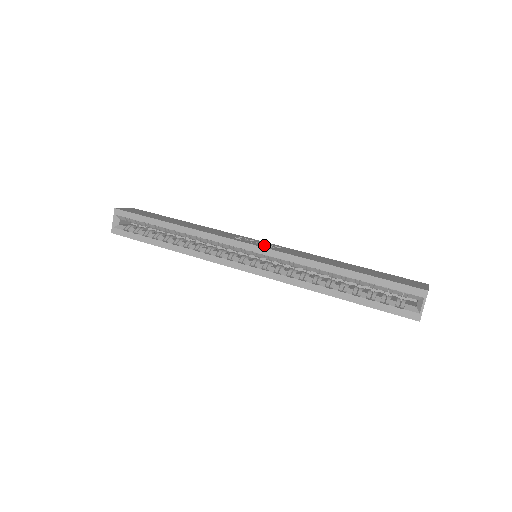
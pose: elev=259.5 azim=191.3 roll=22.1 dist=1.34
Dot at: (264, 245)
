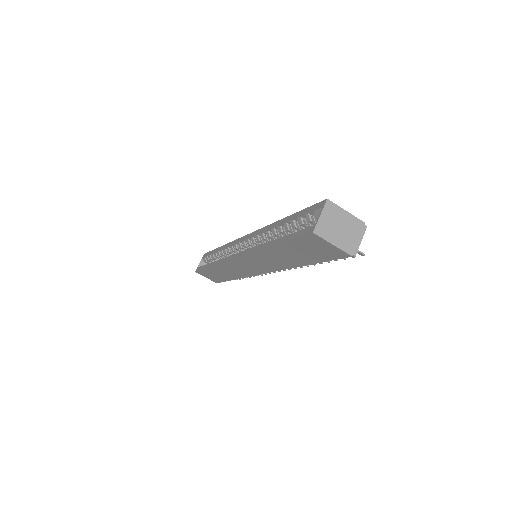
Dot at: occluded
